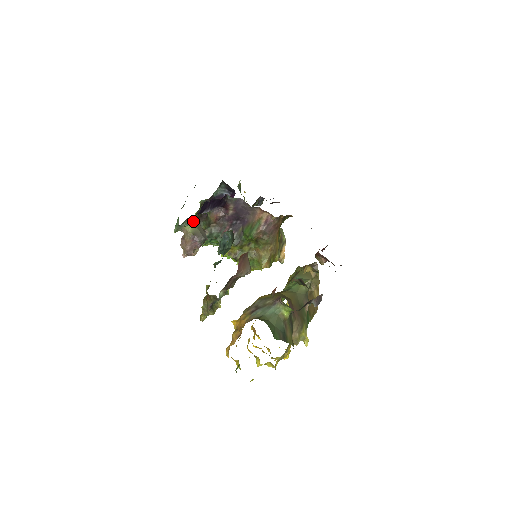
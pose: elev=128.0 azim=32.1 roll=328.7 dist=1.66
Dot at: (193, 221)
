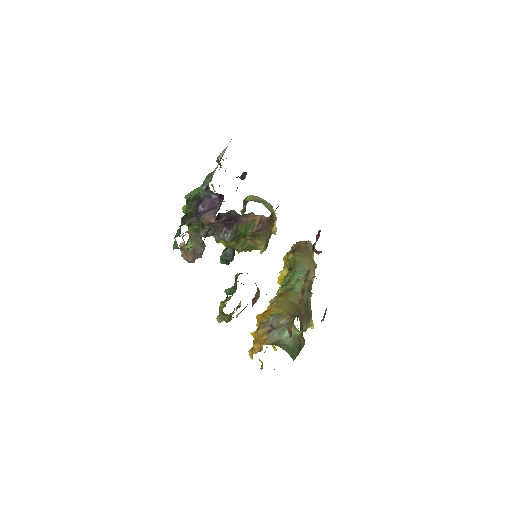
Dot at: (190, 238)
